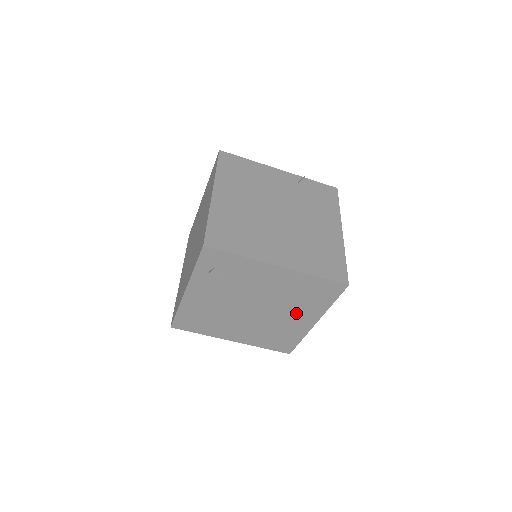
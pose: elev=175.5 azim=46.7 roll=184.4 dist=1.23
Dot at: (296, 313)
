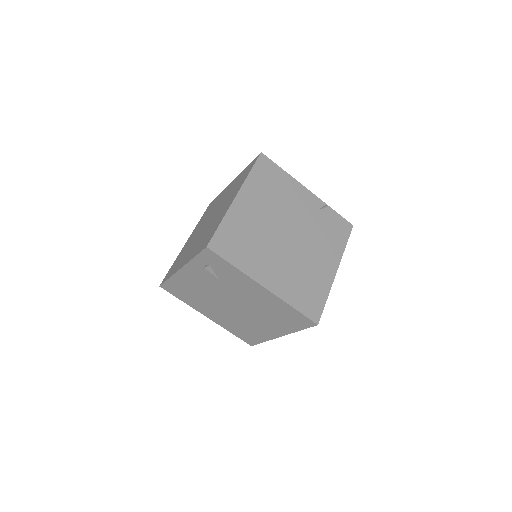
Dot at: (267, 323)
